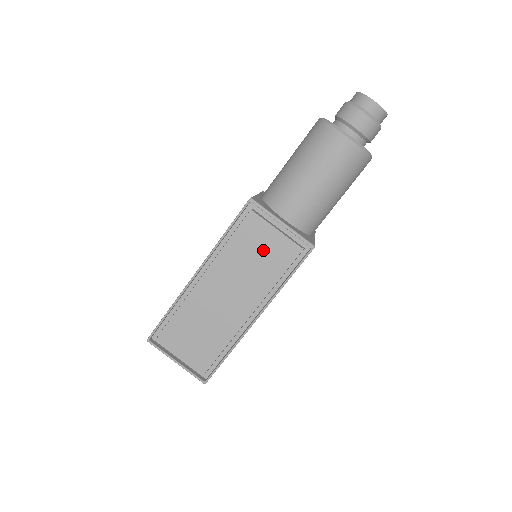
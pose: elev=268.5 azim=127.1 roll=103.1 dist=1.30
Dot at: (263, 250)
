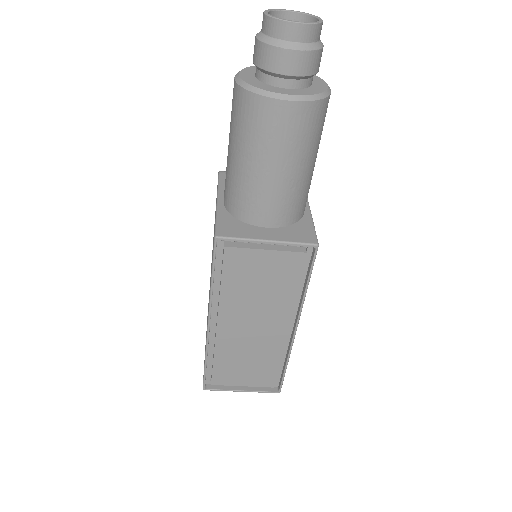
Dot at: (263, 275)
